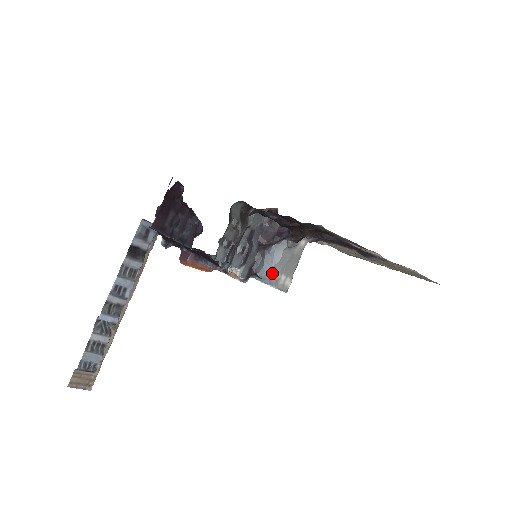
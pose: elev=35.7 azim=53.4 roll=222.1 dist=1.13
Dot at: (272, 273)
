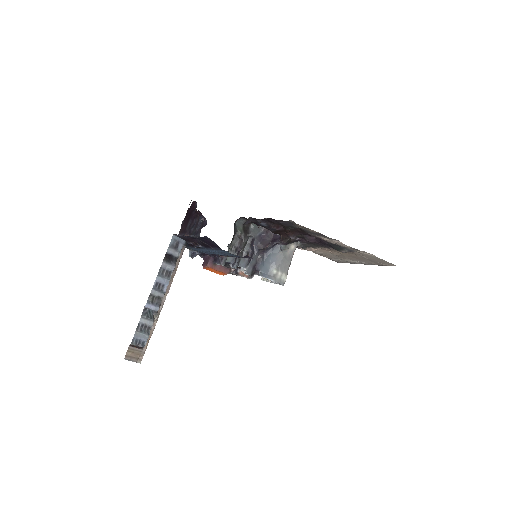
Dot at: (270, 270)
